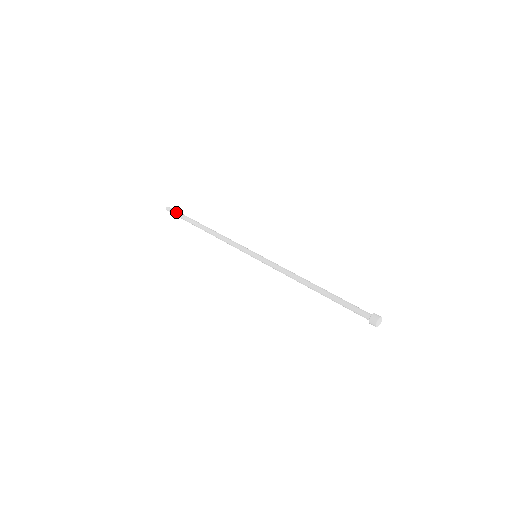
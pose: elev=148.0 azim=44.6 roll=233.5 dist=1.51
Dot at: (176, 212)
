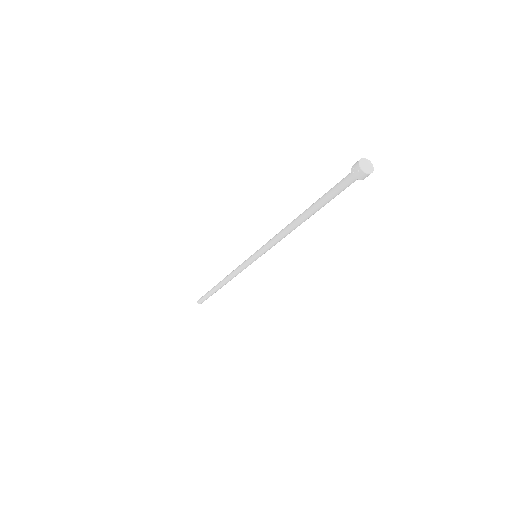
Dot at: (202, 297)
